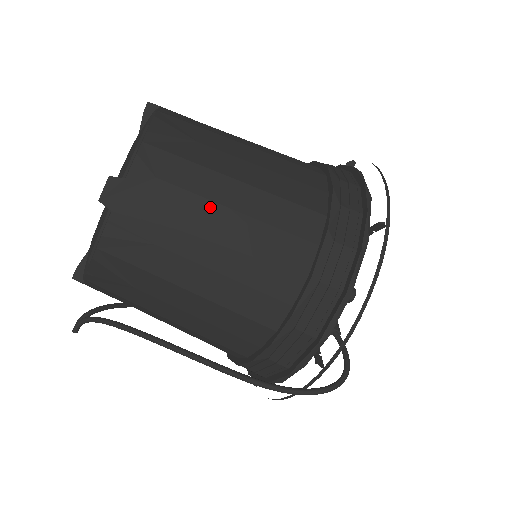
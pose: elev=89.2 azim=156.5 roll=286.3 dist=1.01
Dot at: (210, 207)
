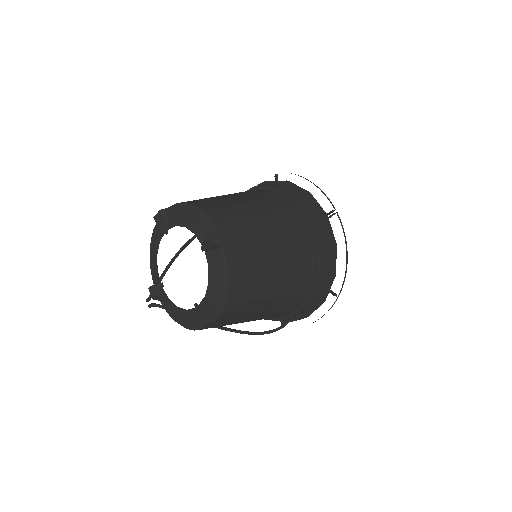
Dot at: (254, 313)
